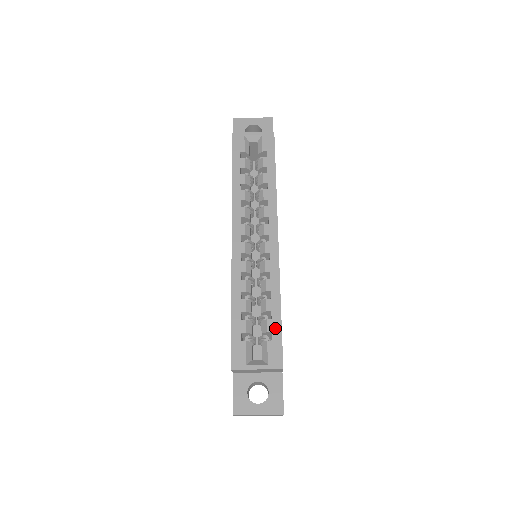
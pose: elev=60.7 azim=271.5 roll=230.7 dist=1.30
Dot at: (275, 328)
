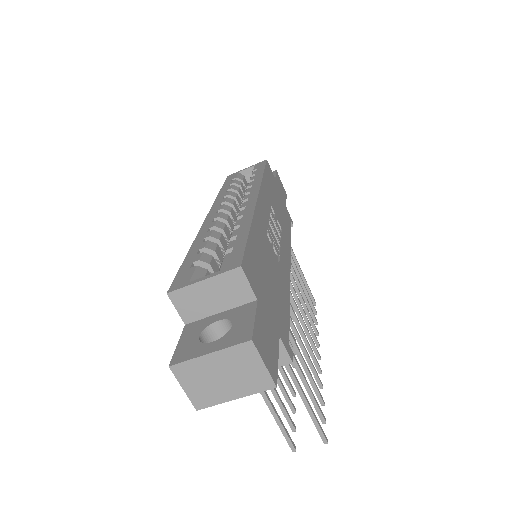
Dot at: (238, 243)
